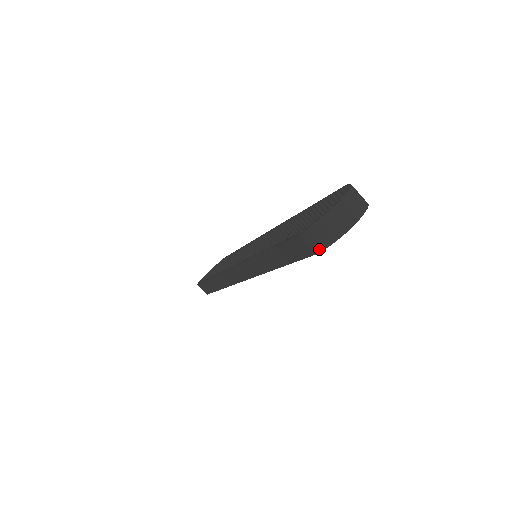
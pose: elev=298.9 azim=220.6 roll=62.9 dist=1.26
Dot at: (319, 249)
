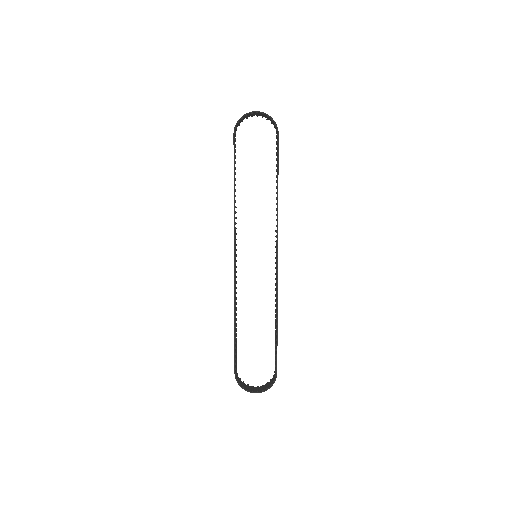
Dot at: (235, 128)
